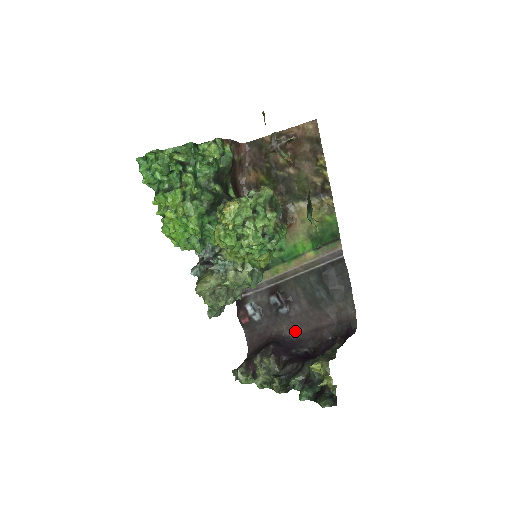
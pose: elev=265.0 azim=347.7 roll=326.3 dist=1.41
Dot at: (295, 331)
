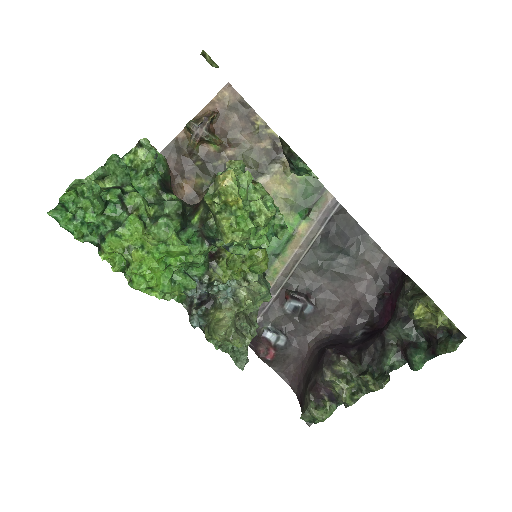
Dot at: (333, 324)
